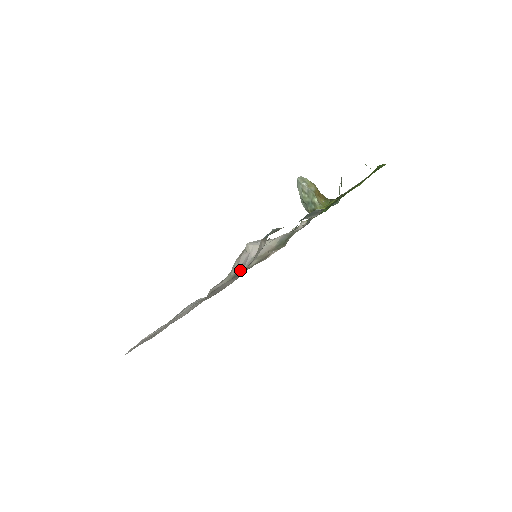
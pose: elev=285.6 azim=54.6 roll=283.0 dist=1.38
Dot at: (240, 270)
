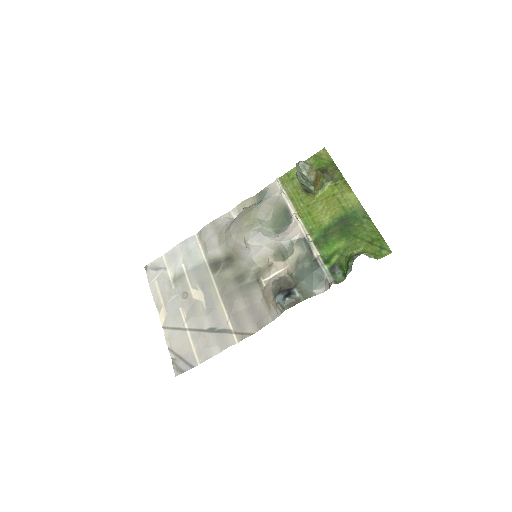
Dot at: (239, 256)
